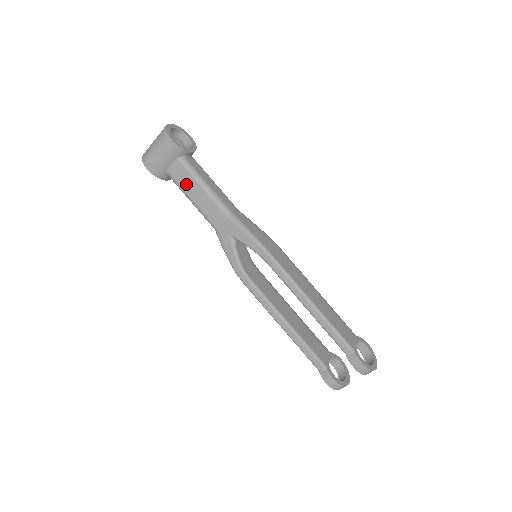
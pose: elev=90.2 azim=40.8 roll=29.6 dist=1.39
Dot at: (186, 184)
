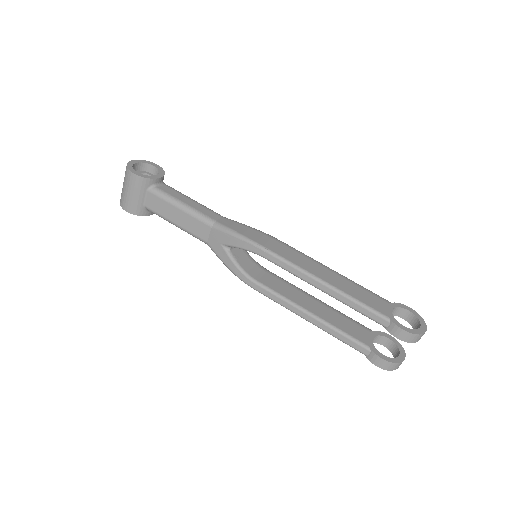
Dot at: (164, 211)
